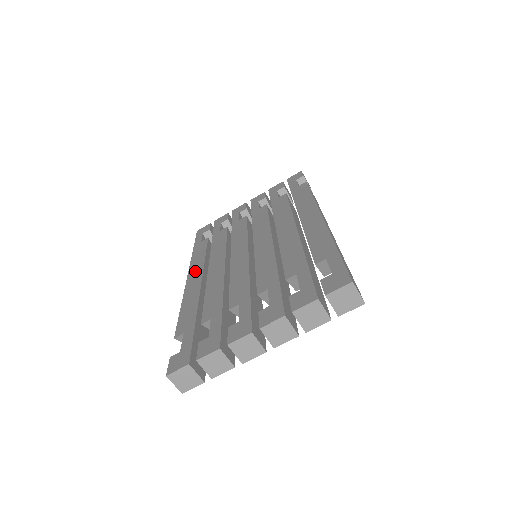
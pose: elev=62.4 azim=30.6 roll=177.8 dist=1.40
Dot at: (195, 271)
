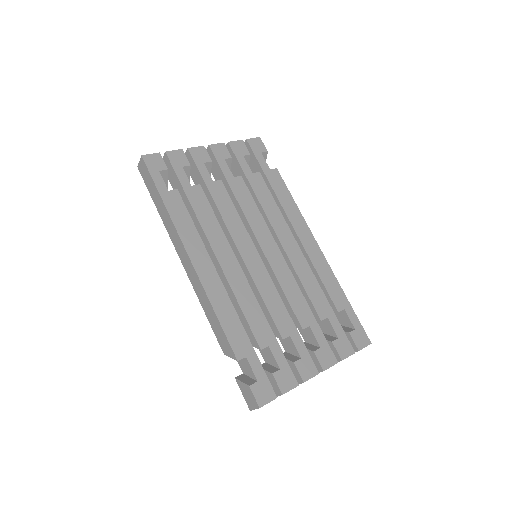
Dot at: (199, 255)
